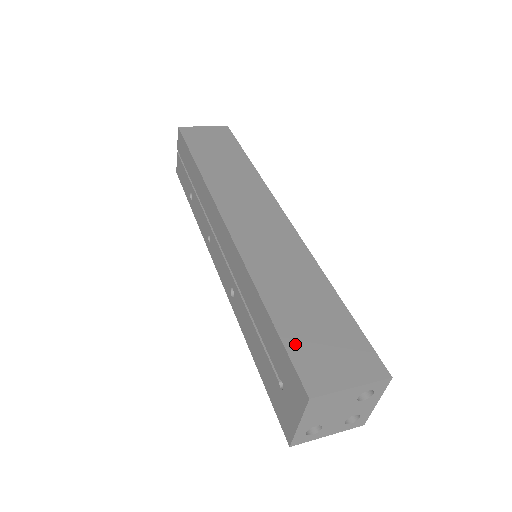
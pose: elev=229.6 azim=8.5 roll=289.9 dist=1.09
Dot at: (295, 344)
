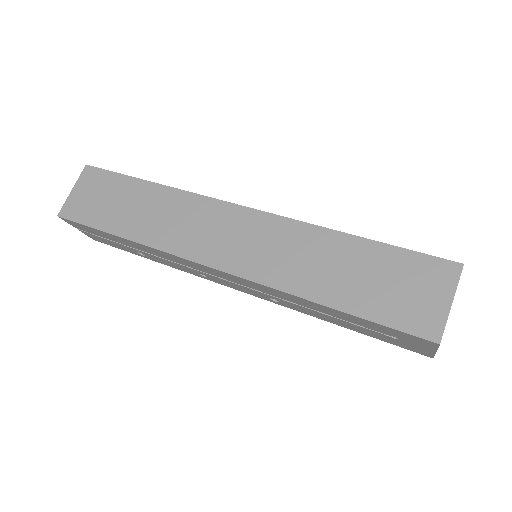
Dot at: (385, 314)
